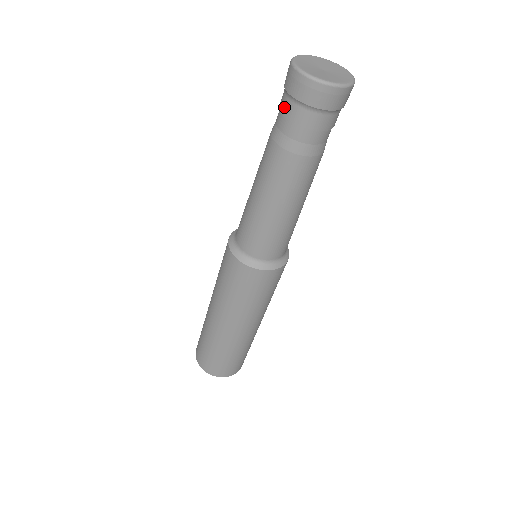
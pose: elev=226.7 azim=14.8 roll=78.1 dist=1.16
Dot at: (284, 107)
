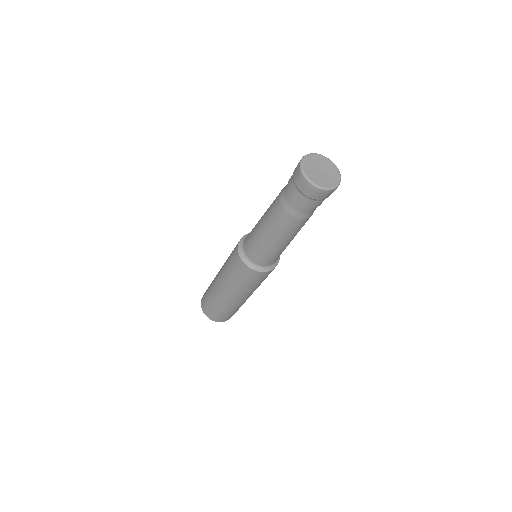
Dot at: (303, 202)
